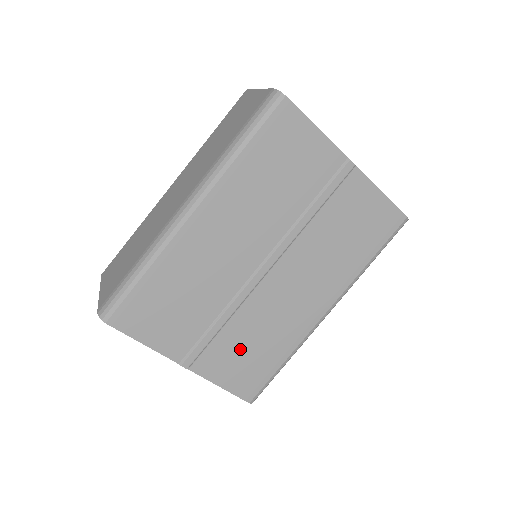
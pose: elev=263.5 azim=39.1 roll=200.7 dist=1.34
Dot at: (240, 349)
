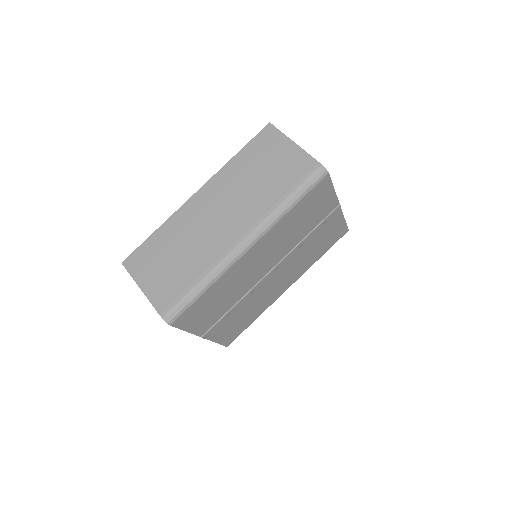
Dot at: (237, 320)
